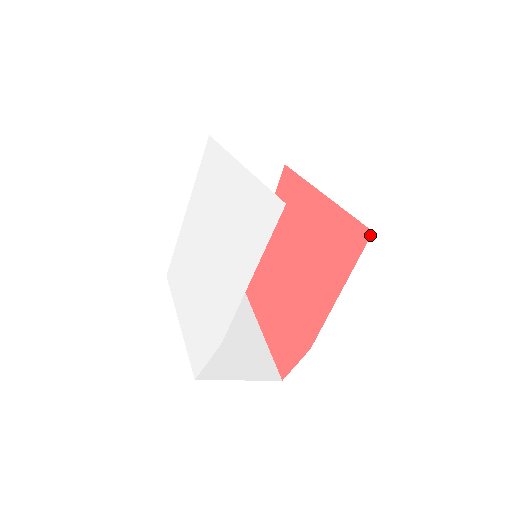
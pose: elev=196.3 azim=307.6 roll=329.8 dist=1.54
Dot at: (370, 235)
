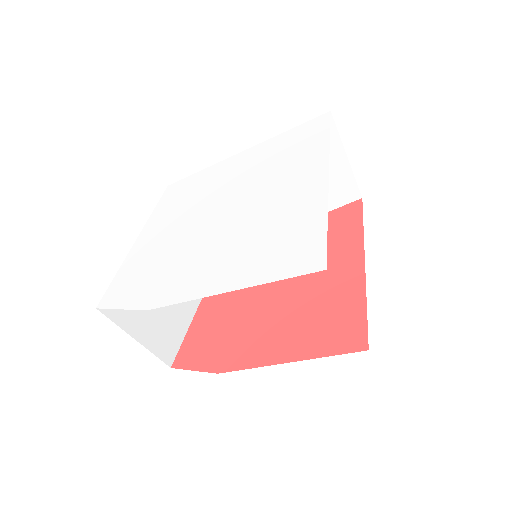
Dot at: (363, 350)
